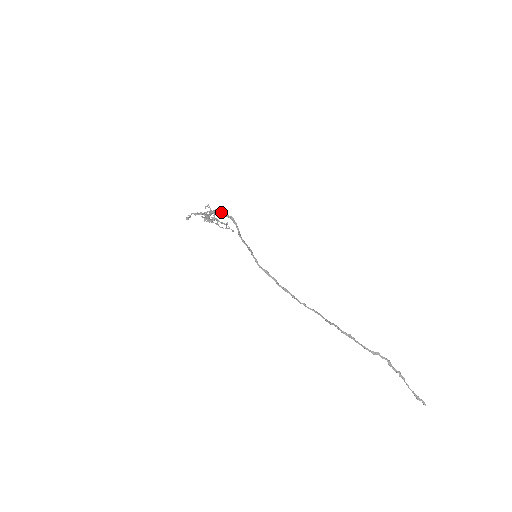
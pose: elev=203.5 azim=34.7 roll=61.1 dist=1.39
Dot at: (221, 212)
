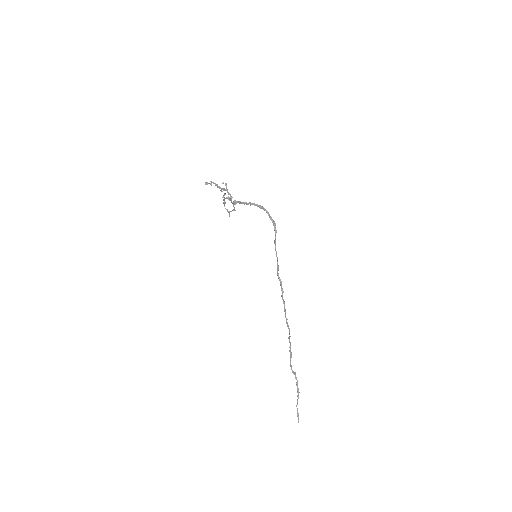
Dot at: (267, 212)
